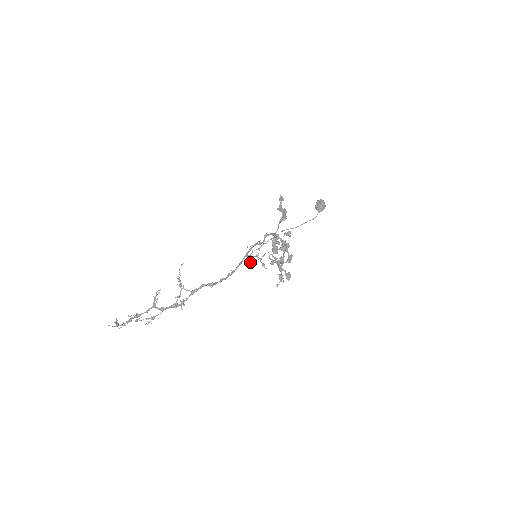
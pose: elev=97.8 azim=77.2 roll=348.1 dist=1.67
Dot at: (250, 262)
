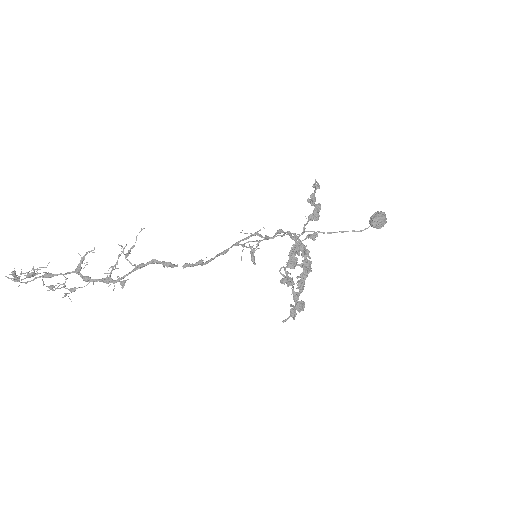
Dot at: (241, 257)
